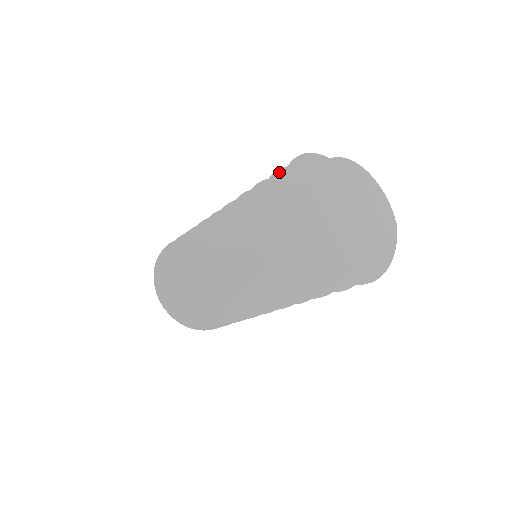
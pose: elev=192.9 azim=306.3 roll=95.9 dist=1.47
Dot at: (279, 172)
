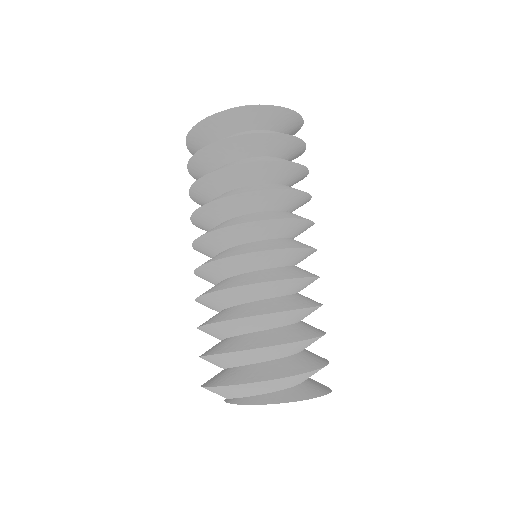
Dot at: occluded
